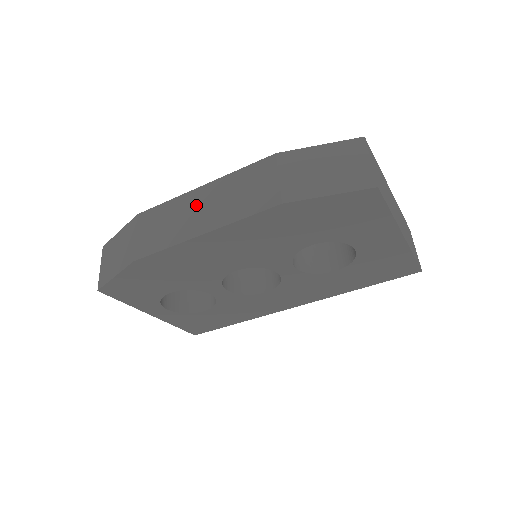
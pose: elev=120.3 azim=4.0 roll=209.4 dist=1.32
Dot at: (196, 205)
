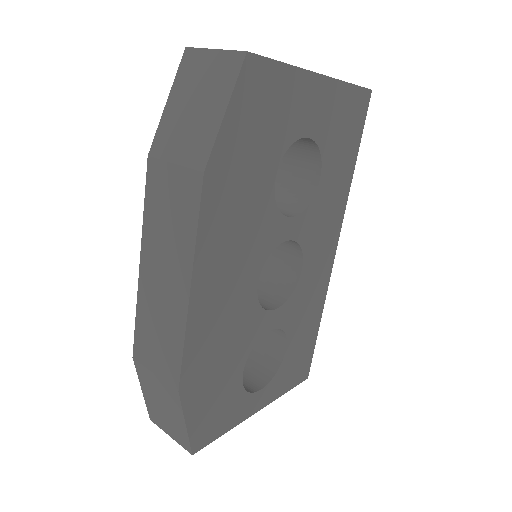
Dot at: (156, 281)
